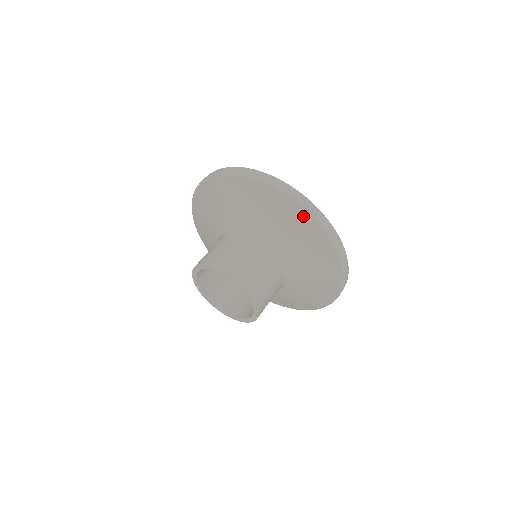
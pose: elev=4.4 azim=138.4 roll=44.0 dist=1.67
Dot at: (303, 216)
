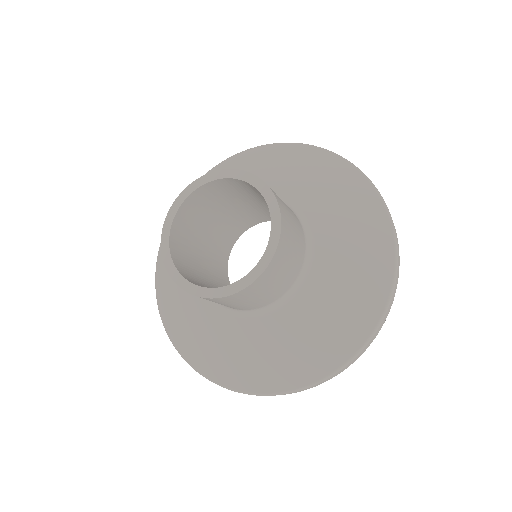
Dot at: (366, 190)
